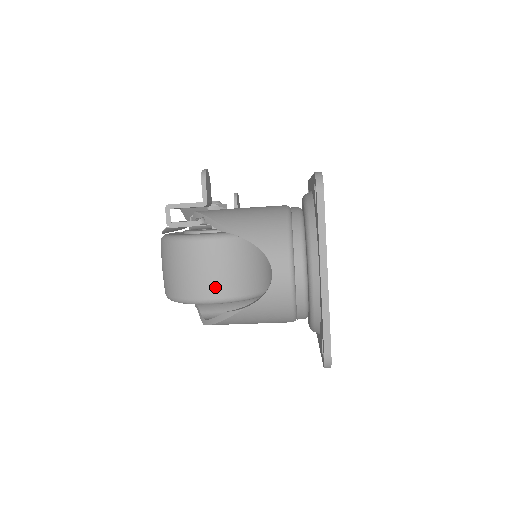
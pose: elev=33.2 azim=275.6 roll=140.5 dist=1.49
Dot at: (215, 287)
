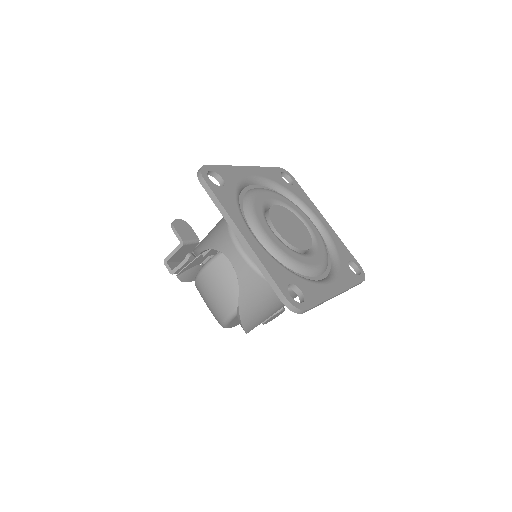
Dot at: (229, 299)
